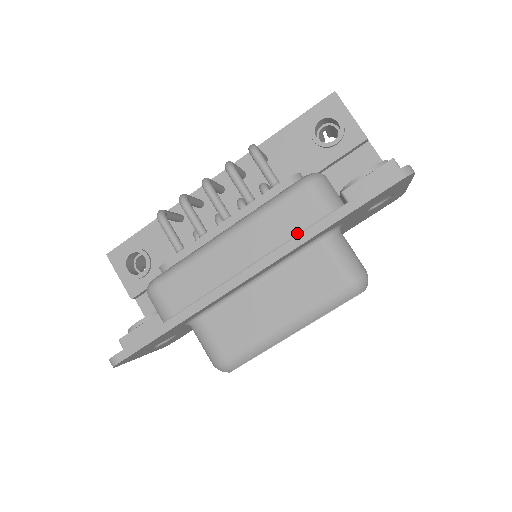
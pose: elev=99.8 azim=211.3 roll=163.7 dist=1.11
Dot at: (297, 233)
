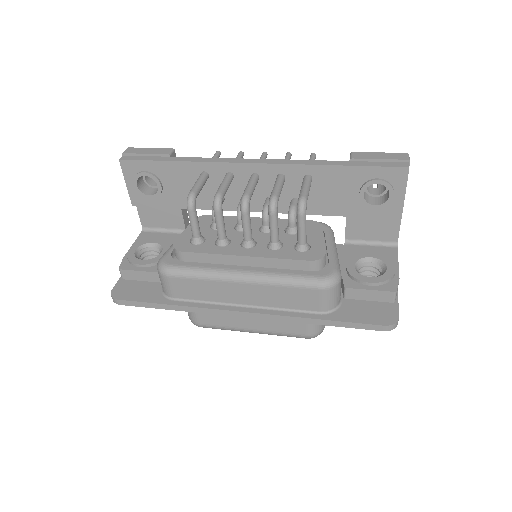
Dot at: (294, 309)
